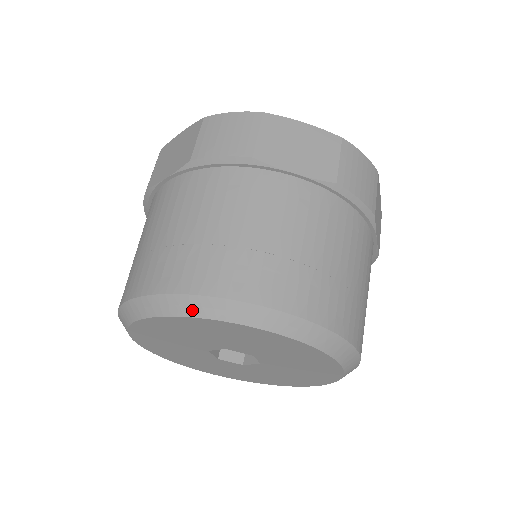
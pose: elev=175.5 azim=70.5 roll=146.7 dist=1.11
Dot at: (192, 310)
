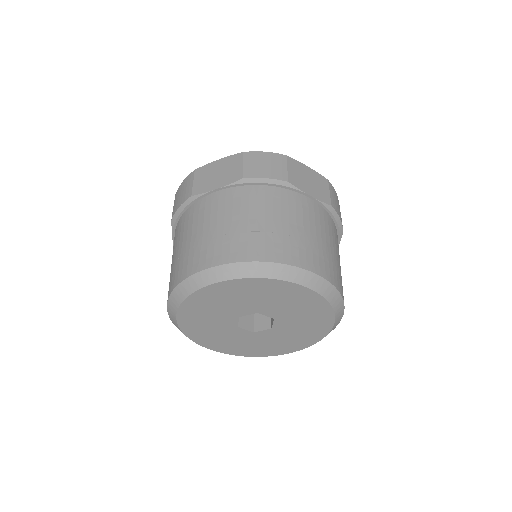
Dot at: (265, 273)
